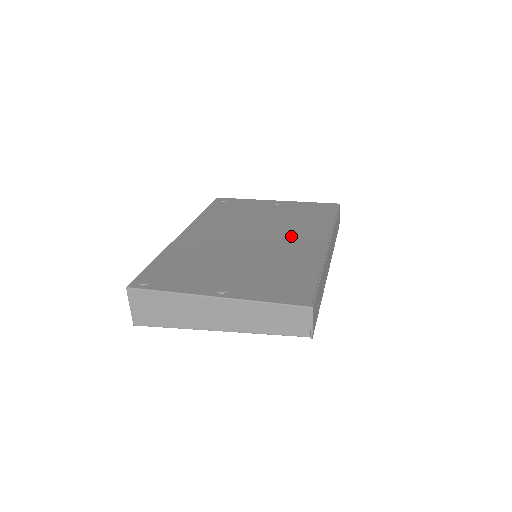
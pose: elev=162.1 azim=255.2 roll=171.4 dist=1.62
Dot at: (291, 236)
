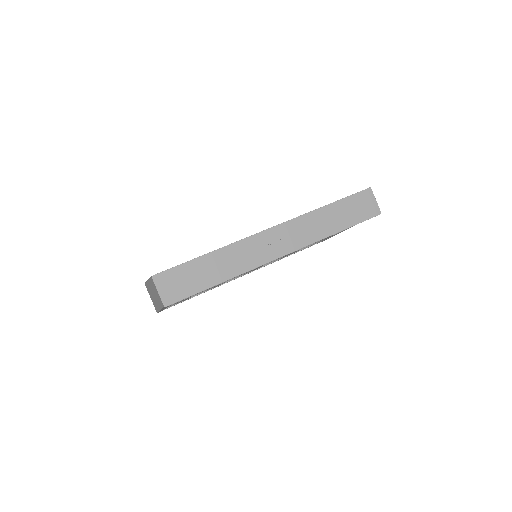
Dot at: occluded
